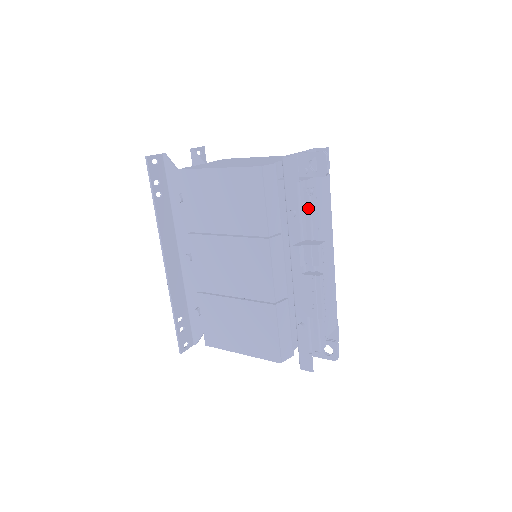
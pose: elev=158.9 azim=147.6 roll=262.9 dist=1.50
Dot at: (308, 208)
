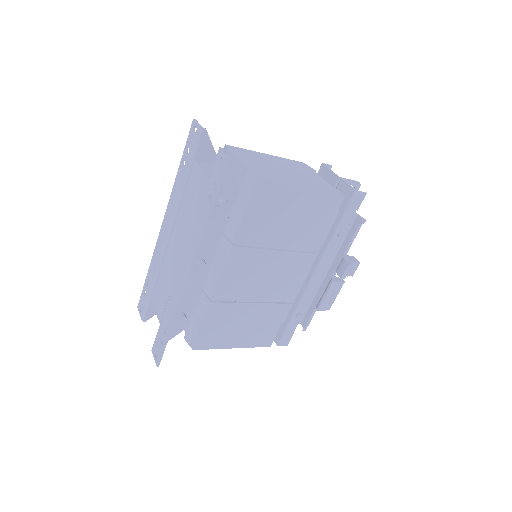
Dot at: (357, 233)
